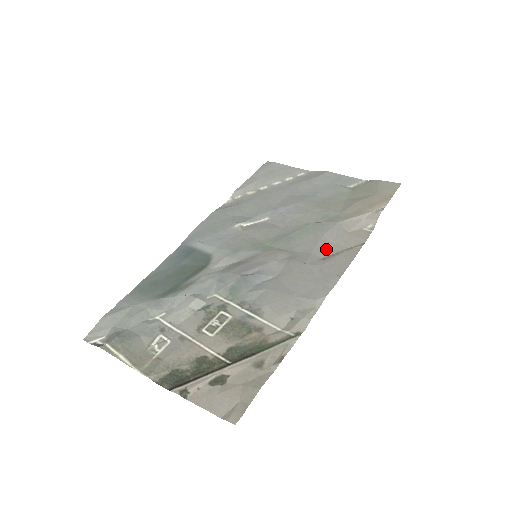
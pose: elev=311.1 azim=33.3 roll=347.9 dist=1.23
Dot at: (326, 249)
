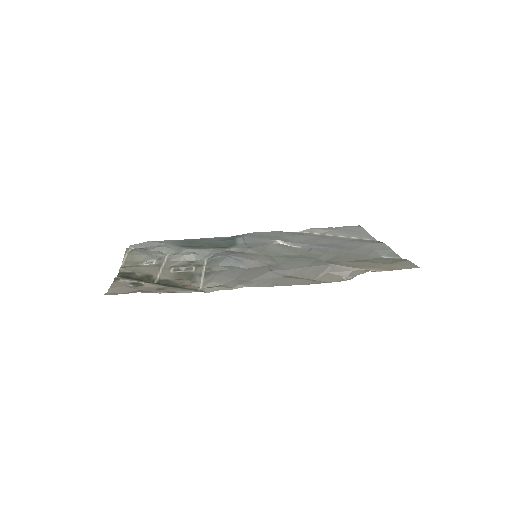
Dot at: (299, 273)
